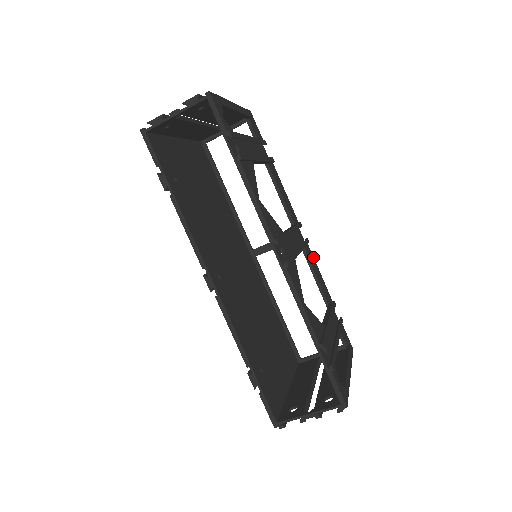
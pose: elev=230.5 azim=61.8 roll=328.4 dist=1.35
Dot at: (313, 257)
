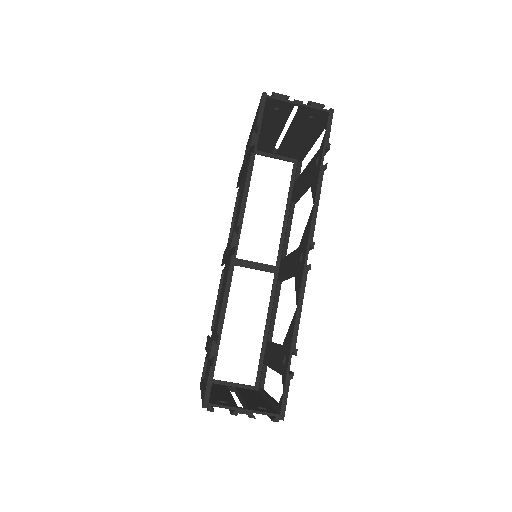
Dot at: occluded
